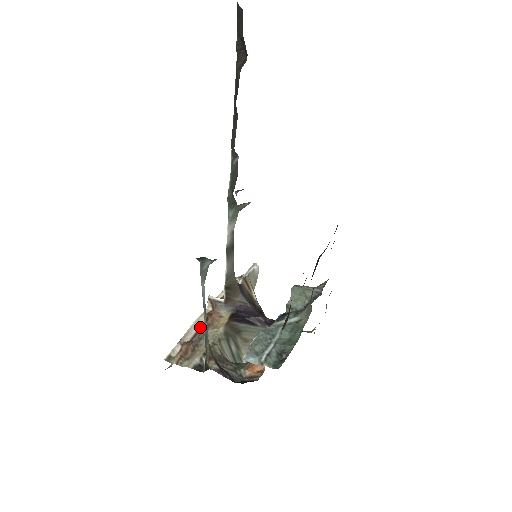
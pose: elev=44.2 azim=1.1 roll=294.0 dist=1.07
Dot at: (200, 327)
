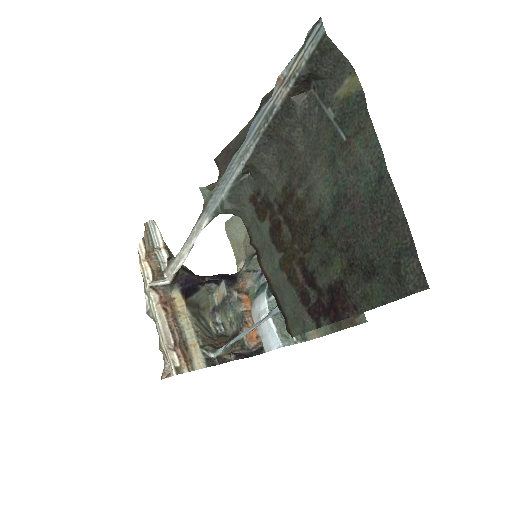
Dot at: (168, 322)
